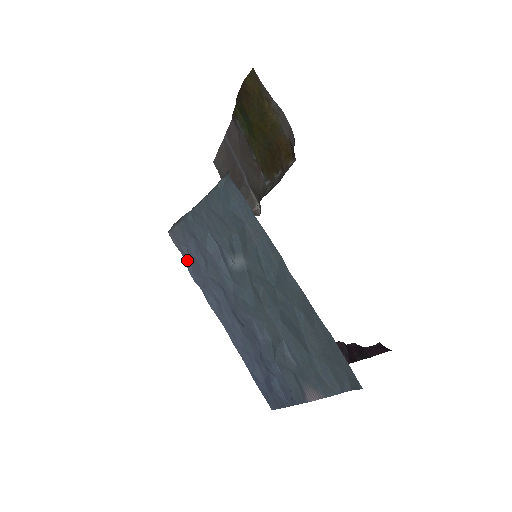
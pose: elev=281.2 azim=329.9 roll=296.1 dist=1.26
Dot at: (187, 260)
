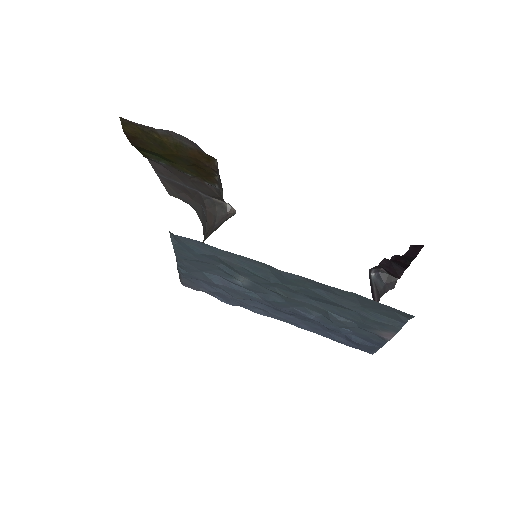
Dot at: (213, 295)
